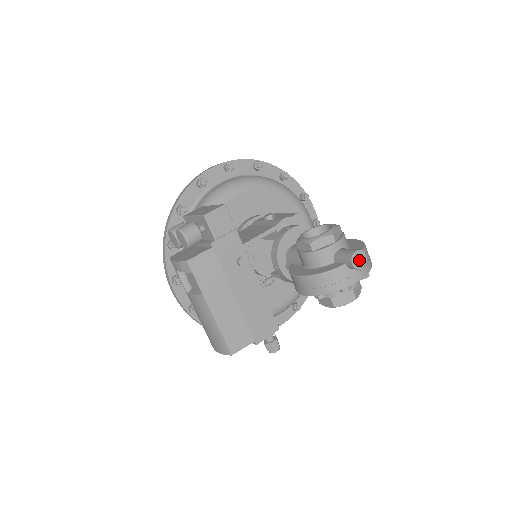
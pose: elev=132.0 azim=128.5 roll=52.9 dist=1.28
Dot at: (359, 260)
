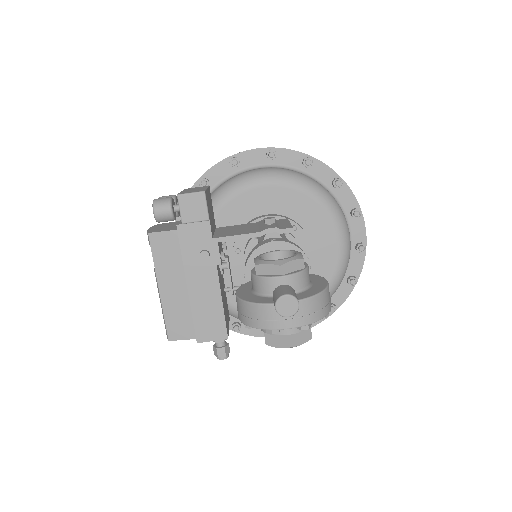
Dot at: (286, 306)
